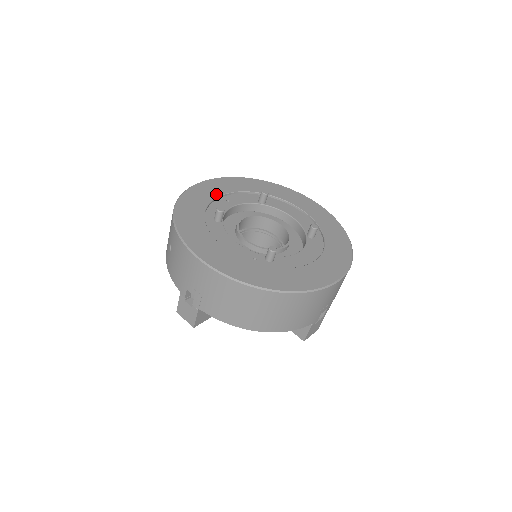
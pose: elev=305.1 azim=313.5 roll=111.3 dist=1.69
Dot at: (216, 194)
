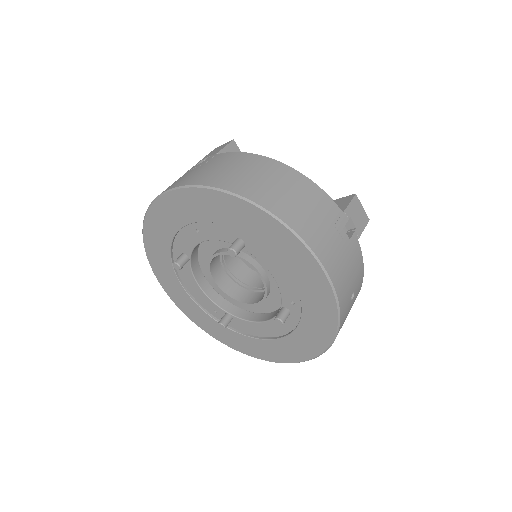
Dot at: (181, 222)
